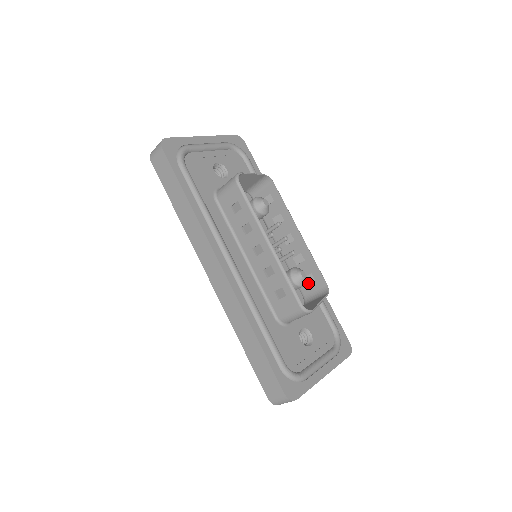
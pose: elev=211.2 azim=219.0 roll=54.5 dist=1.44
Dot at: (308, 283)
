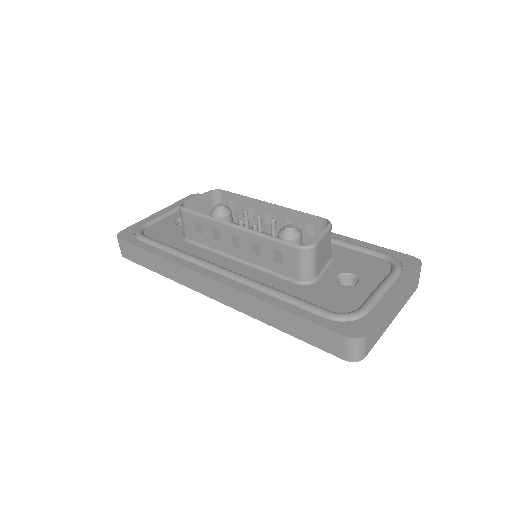
Dot at: (313, 235)
